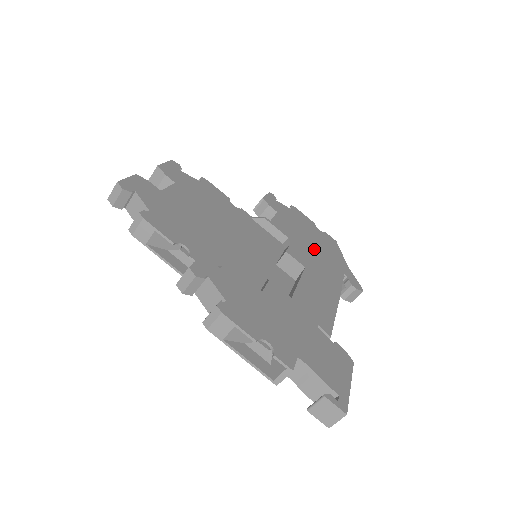
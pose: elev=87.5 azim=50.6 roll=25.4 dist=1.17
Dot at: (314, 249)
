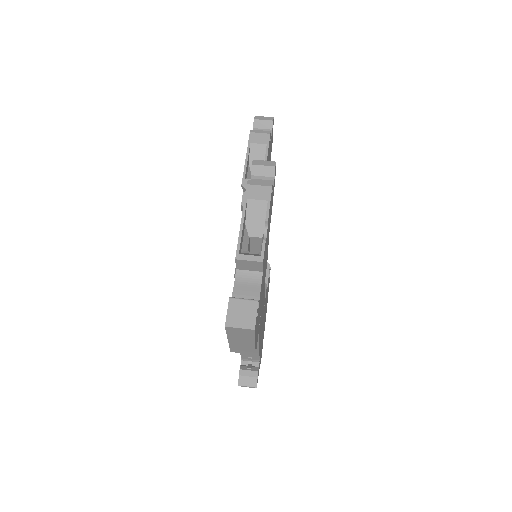
Dot at: occluded
